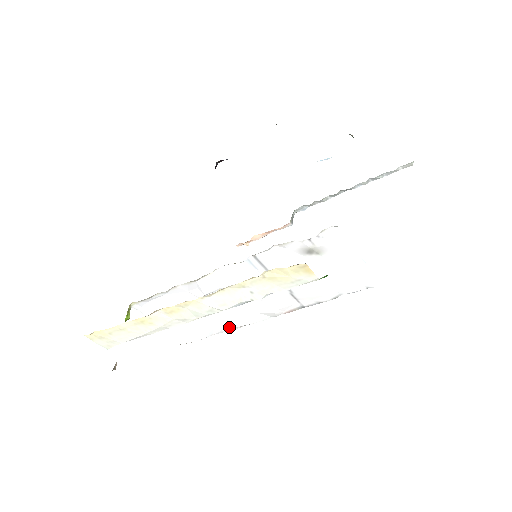
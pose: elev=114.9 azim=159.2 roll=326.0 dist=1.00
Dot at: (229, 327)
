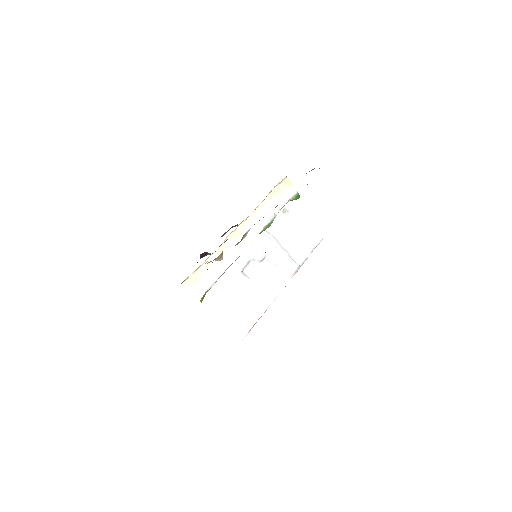
Dot at: (266, 302)
